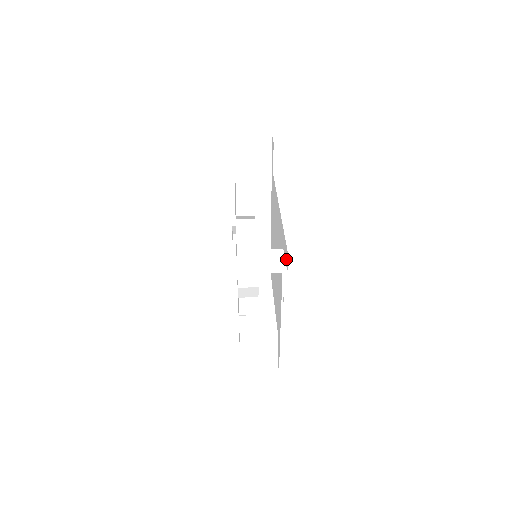
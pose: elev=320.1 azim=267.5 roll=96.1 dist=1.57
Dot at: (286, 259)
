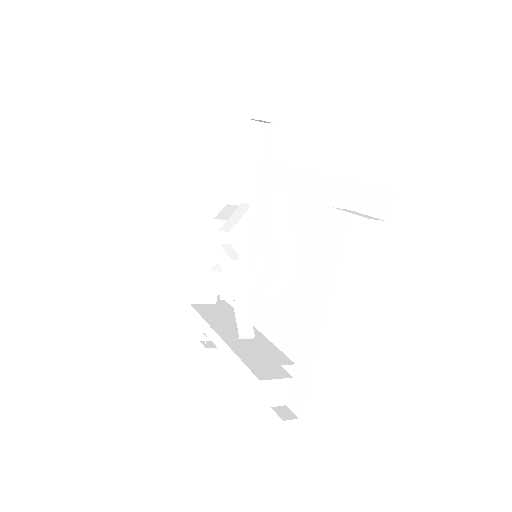
Dot at: (378, 207)
